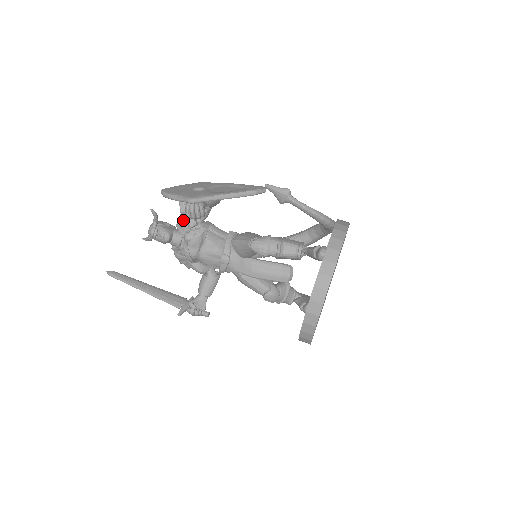
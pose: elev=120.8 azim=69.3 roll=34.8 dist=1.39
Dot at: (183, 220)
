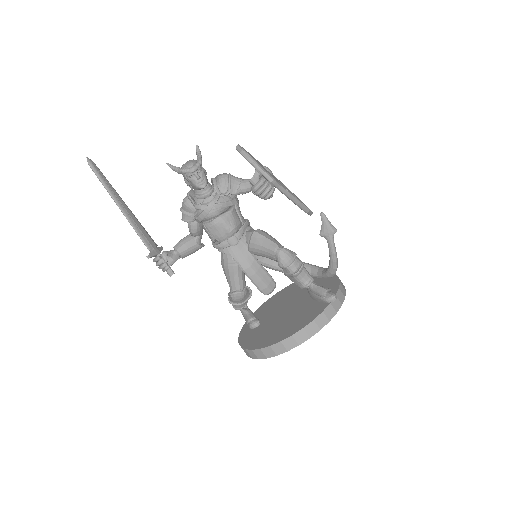
Dot at: (226, 181)
